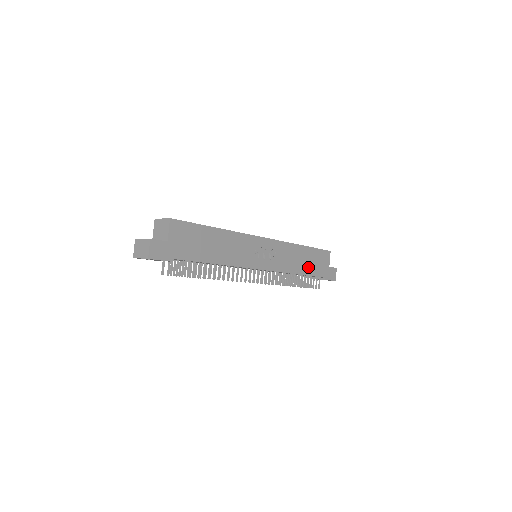
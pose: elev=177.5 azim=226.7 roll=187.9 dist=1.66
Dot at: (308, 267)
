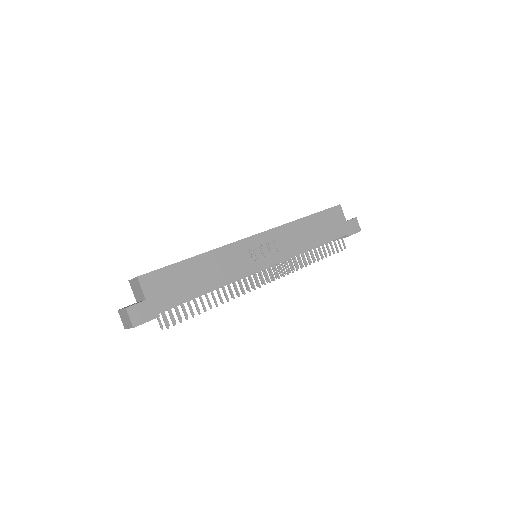
Dot at: (320, 235)
